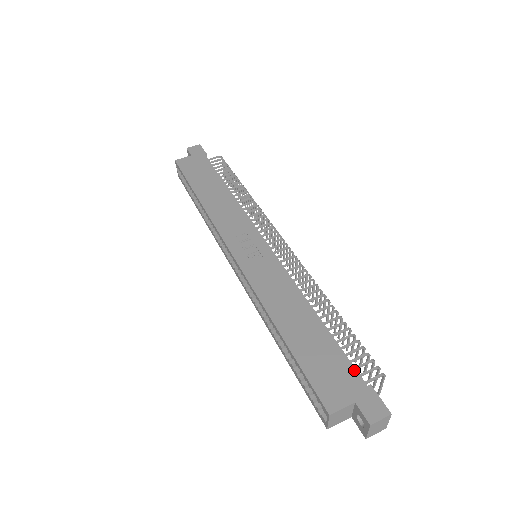
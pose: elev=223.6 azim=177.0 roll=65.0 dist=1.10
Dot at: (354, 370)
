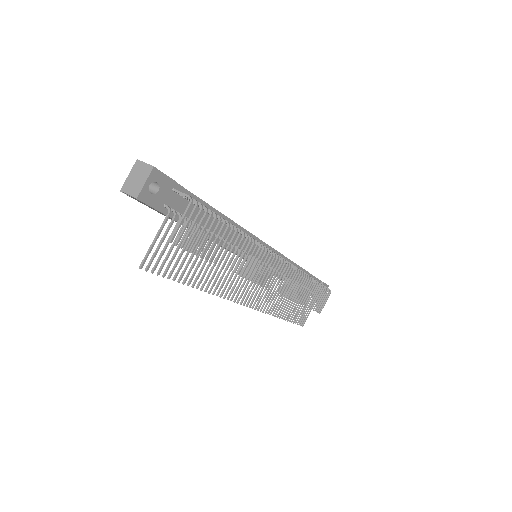
Dot at: (184, 188)
